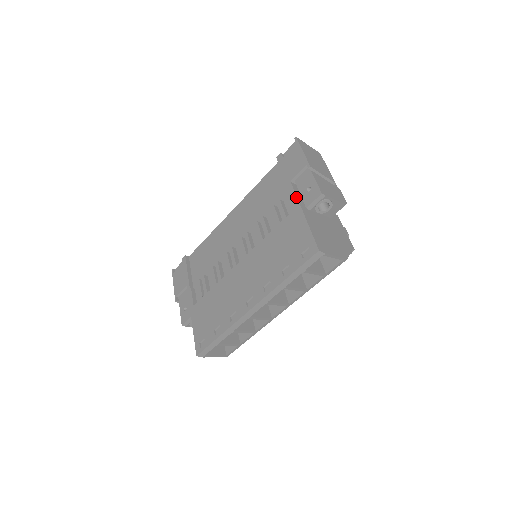
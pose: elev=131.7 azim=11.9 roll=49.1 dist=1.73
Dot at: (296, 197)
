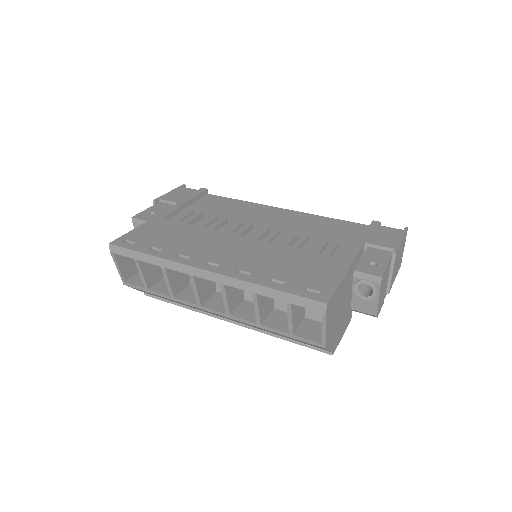
Dot at: (356, 255)
